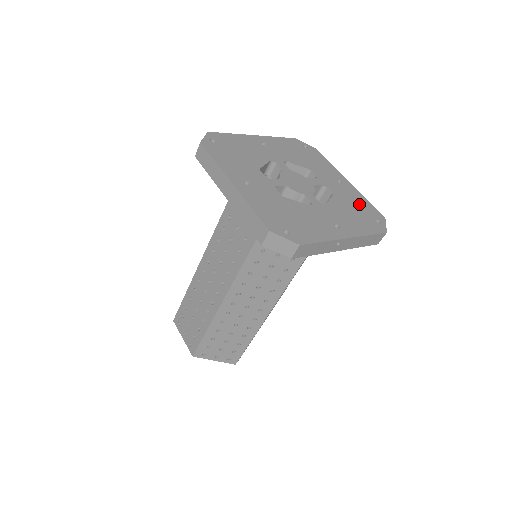
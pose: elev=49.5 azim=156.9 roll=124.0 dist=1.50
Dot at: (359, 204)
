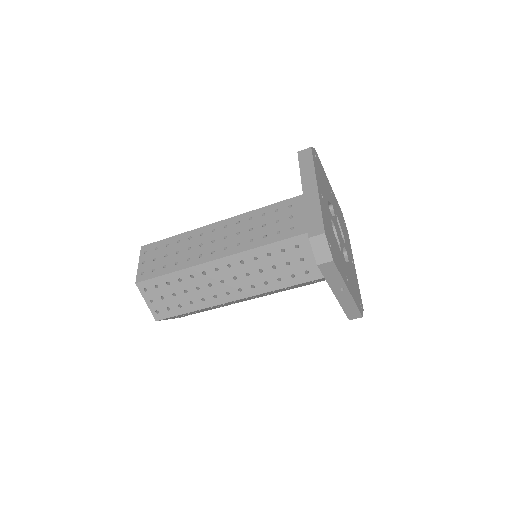
Dot at: occluded
